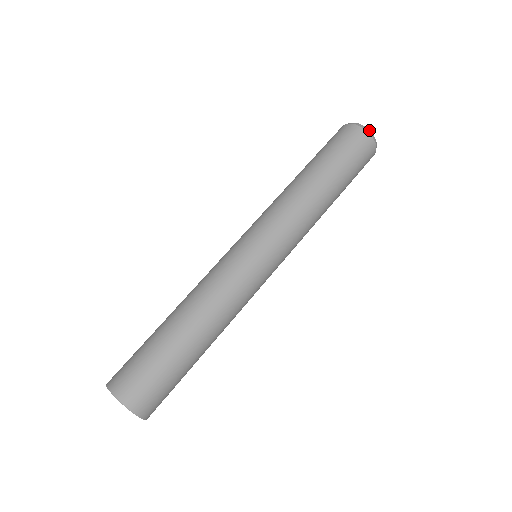
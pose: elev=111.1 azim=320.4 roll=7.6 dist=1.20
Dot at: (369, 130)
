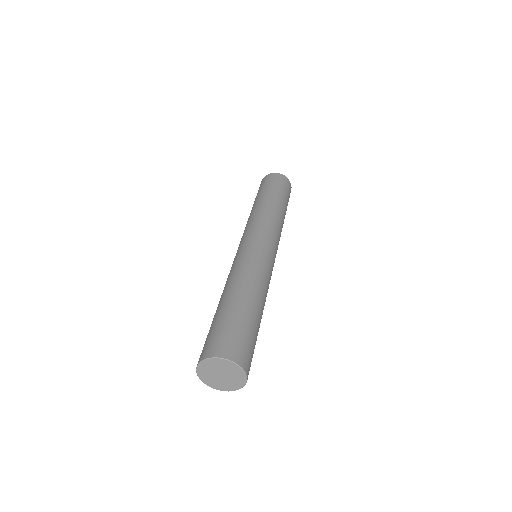
Dot at: occluded
